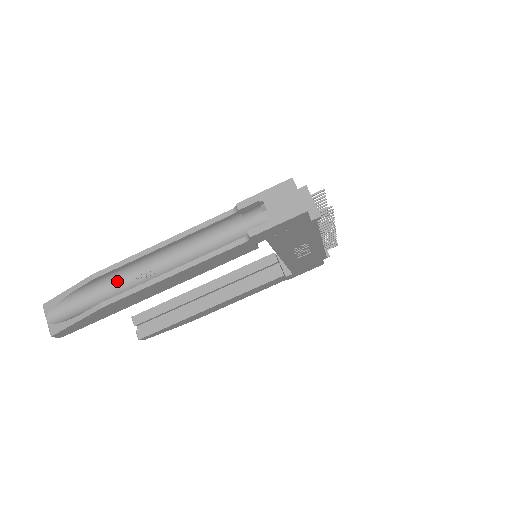
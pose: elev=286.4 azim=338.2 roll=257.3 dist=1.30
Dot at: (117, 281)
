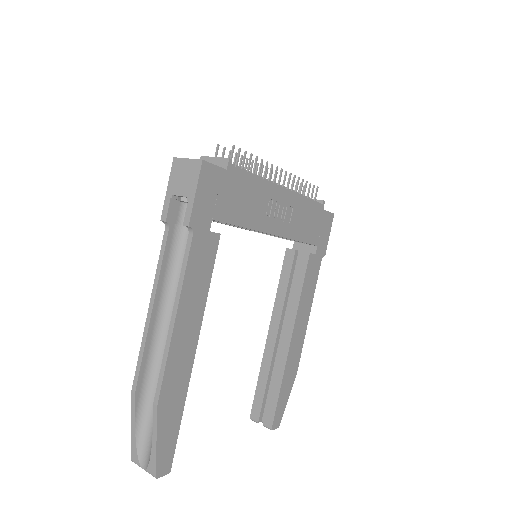
Dot at: (156, 378)
